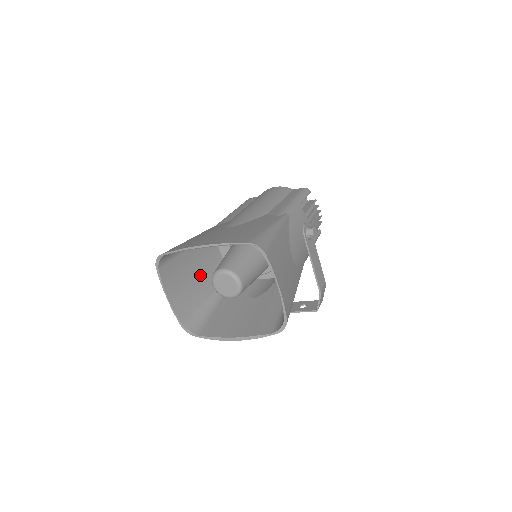
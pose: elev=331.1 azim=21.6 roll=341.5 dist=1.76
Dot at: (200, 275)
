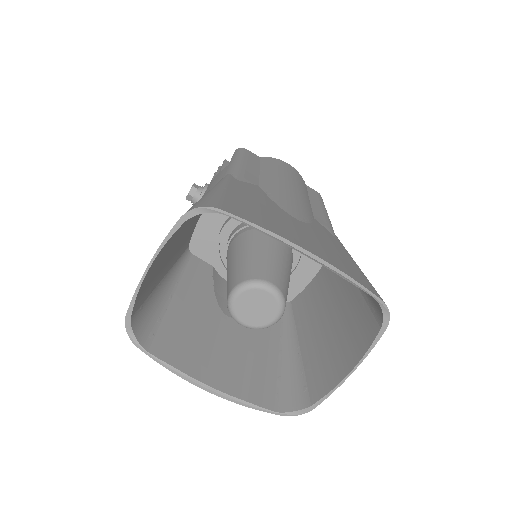
Dot at: (179, 239)
